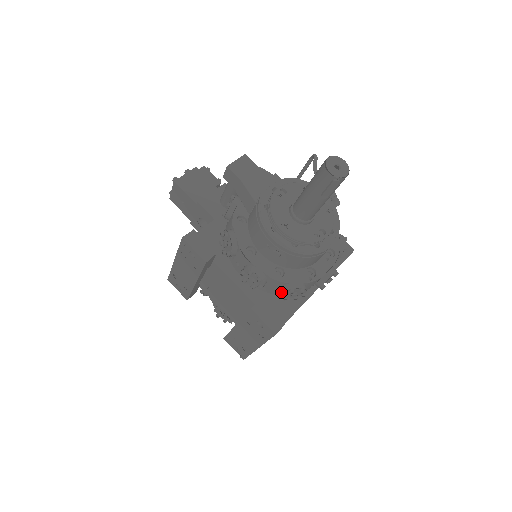
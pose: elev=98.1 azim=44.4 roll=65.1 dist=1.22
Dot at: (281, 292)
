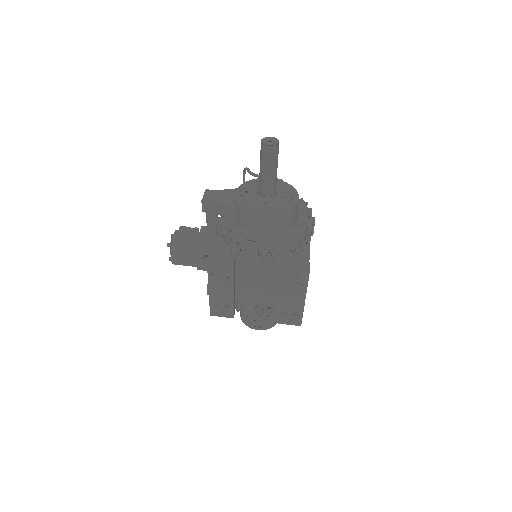
Dot at: occluded
